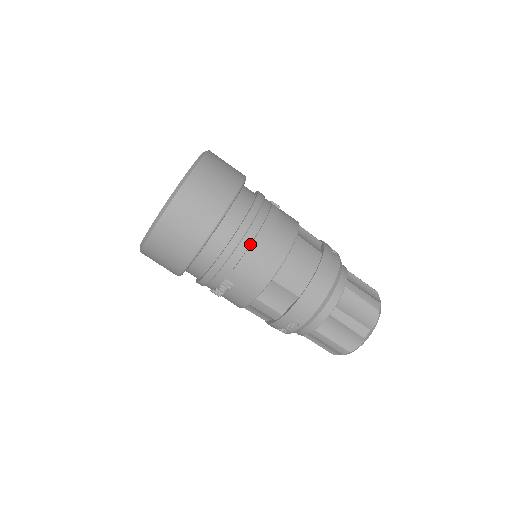
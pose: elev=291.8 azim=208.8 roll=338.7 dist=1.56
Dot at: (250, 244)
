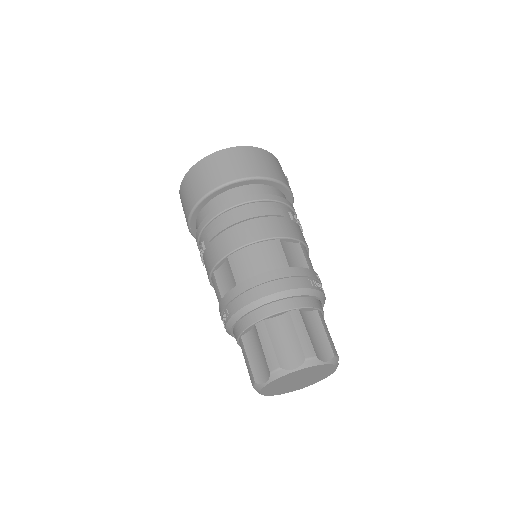
Dot at: (230, 218)
